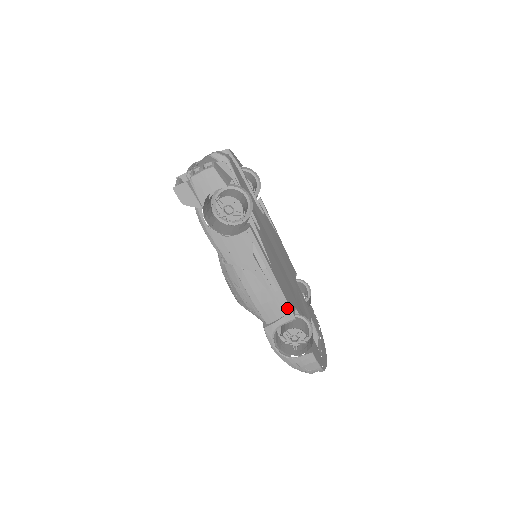
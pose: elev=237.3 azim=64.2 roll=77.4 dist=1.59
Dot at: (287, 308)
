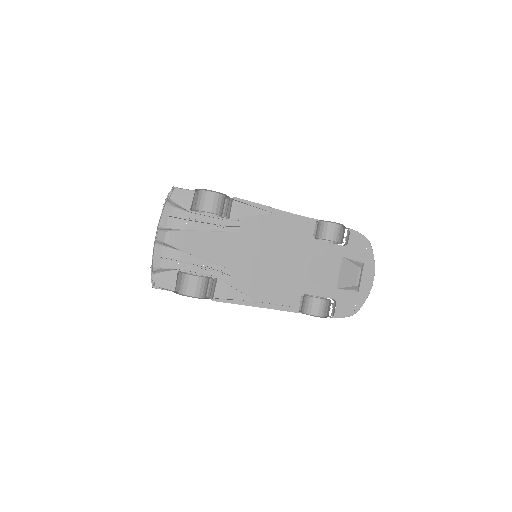
Dot at: (287, 311)
